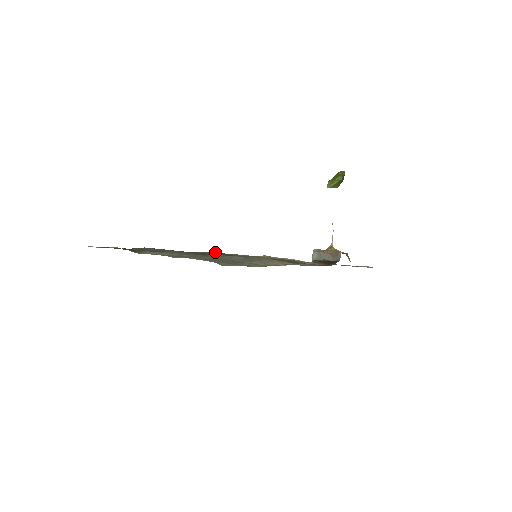
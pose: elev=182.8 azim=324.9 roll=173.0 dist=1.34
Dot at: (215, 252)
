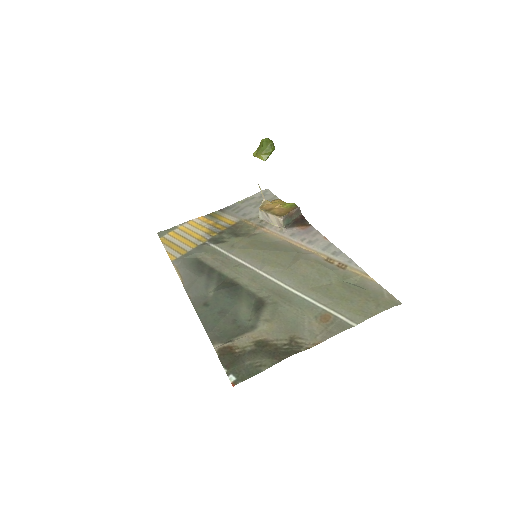
Dot at: (197, 276)
